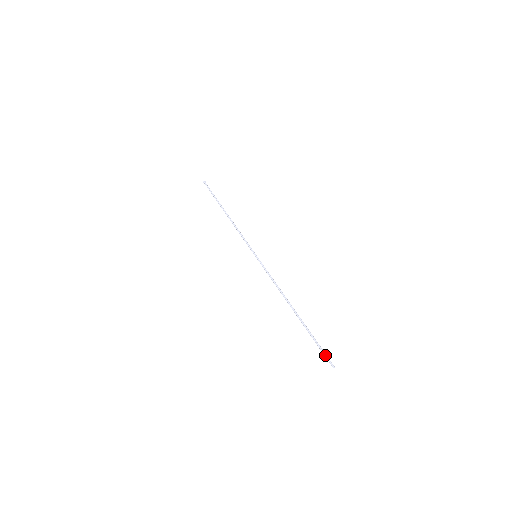
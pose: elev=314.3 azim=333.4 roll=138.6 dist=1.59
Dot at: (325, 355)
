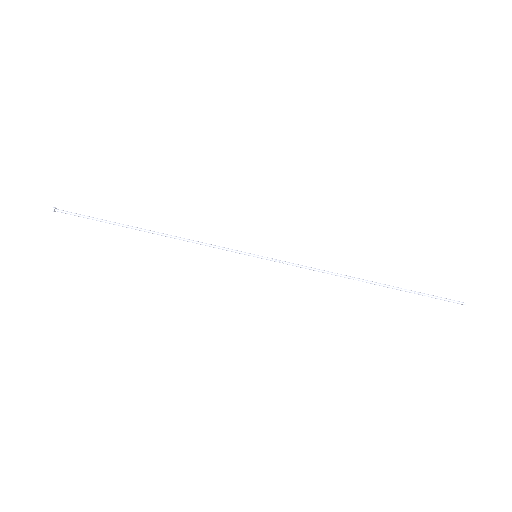
Dot at: occluded
